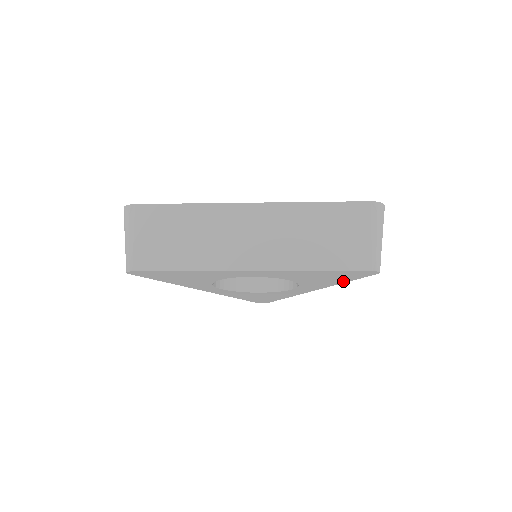
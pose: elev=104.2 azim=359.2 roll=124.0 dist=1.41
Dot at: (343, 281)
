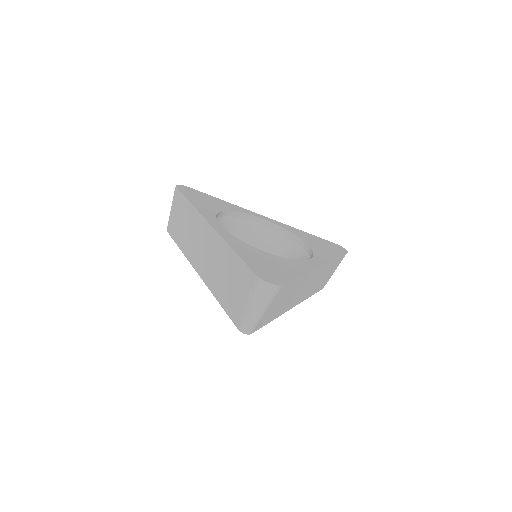
Dot at: occluded
